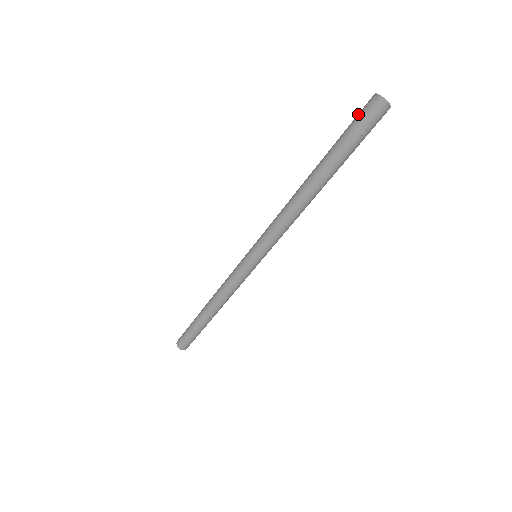
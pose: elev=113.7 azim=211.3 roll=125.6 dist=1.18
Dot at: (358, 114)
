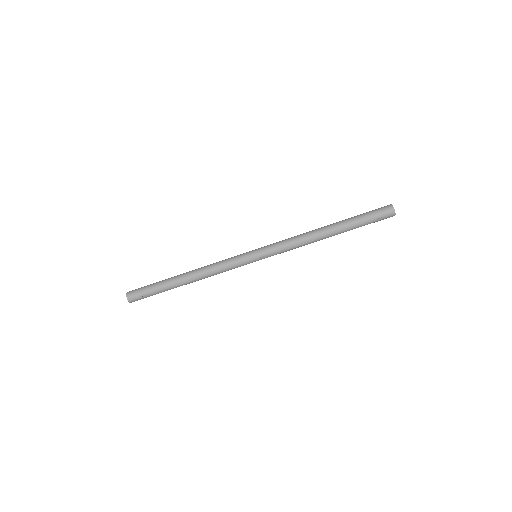
Dot at: (378, 208)
